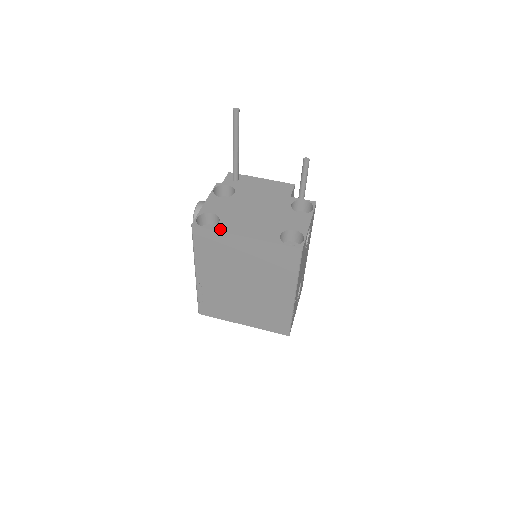
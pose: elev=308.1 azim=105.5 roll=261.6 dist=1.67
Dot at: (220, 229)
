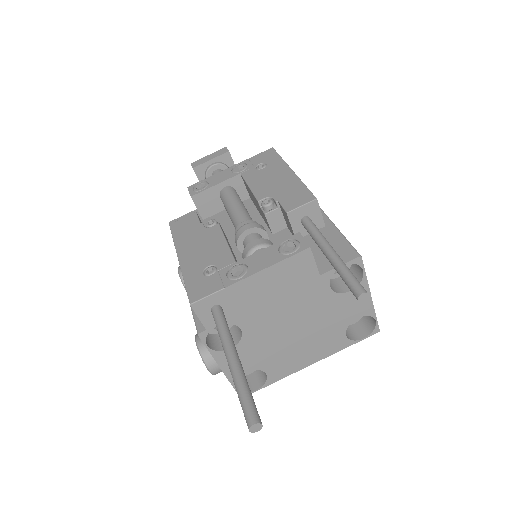
Dot at: (276, 379)
